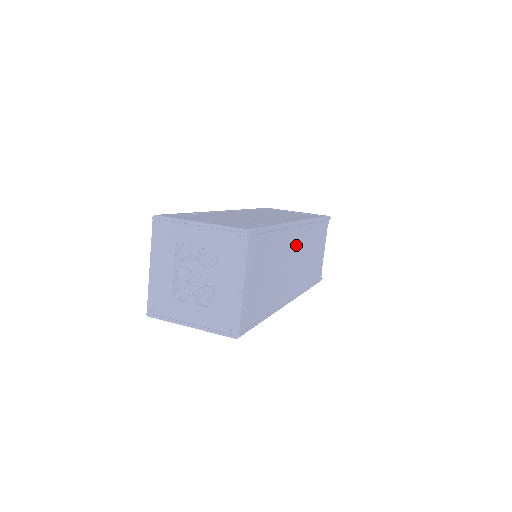
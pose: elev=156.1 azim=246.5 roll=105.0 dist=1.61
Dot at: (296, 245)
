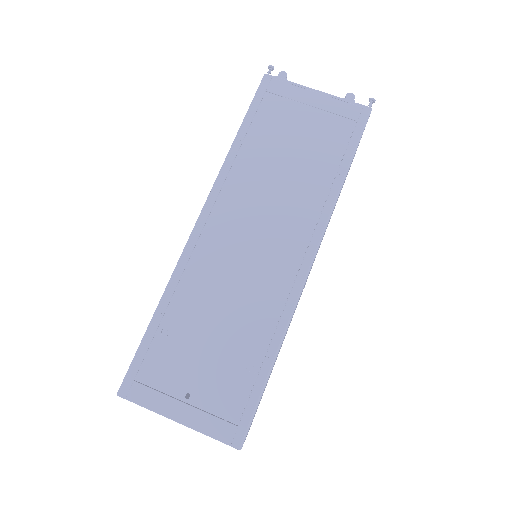
Dot at: occluded
